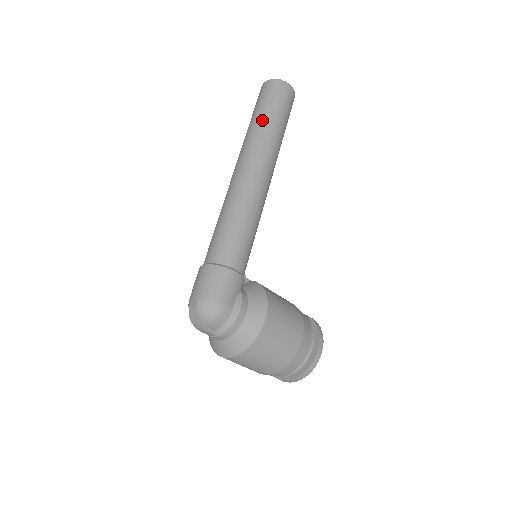
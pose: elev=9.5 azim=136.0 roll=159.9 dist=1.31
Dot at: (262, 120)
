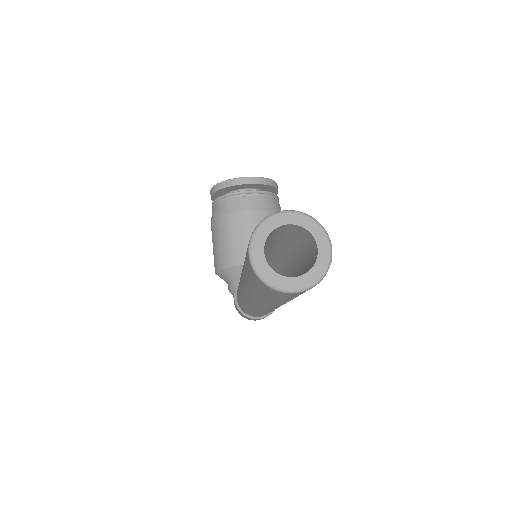
Dot at: occluded
